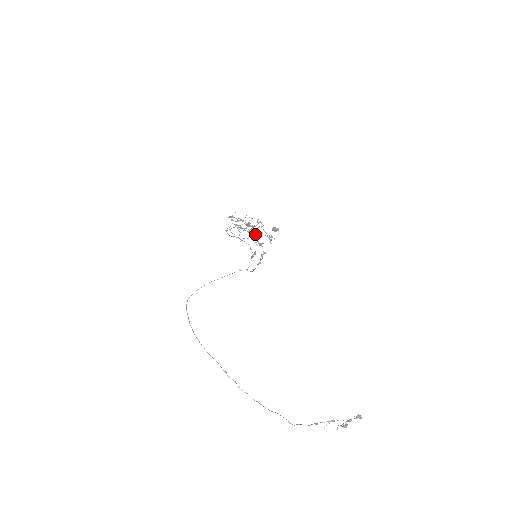
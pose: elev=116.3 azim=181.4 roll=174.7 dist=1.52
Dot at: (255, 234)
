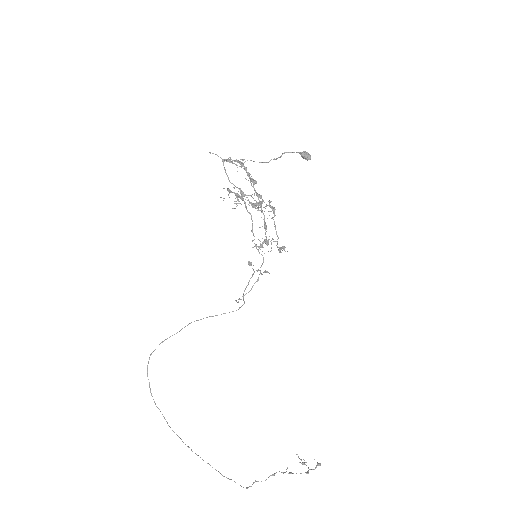
Dot at: (270, 160)
